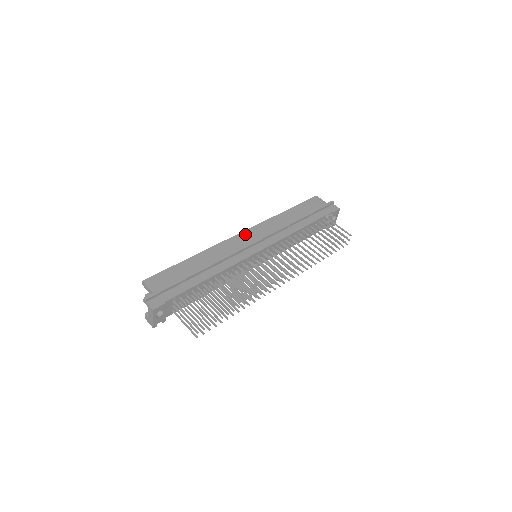
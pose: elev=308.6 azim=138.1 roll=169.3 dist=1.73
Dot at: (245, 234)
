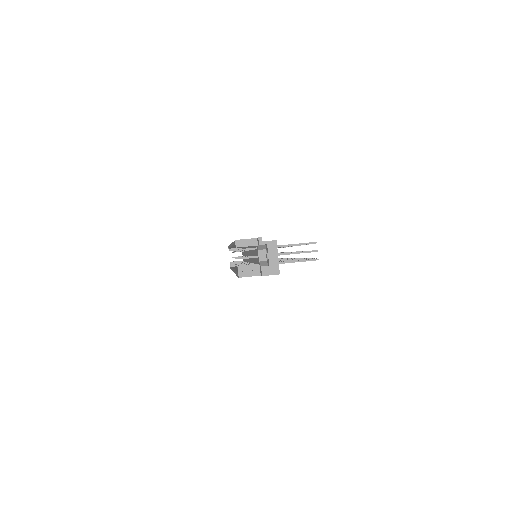
Dot at: occluded
